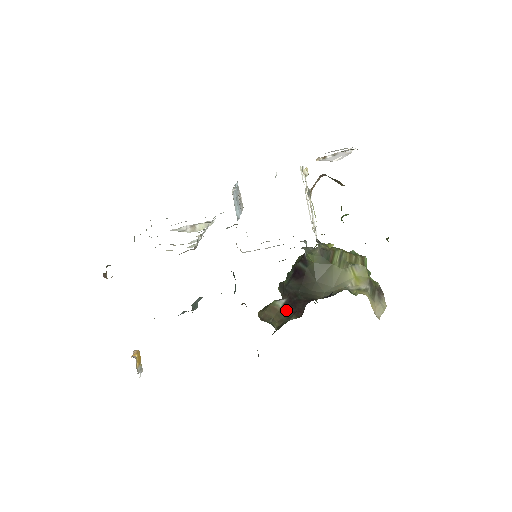
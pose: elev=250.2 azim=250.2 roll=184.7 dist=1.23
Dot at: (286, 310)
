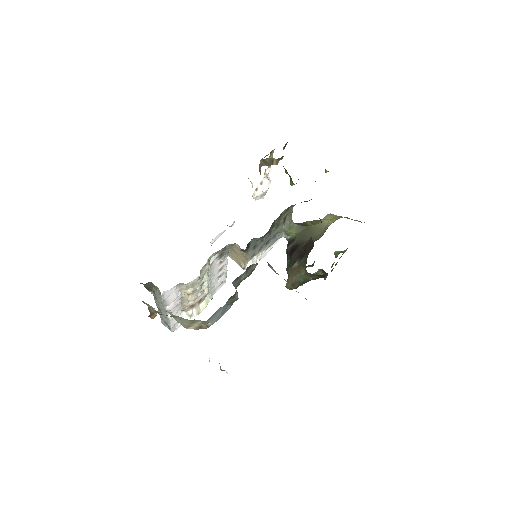
Dot at: (302, 259)
